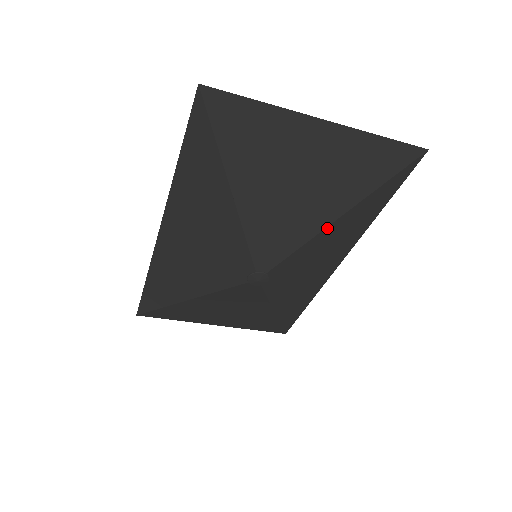
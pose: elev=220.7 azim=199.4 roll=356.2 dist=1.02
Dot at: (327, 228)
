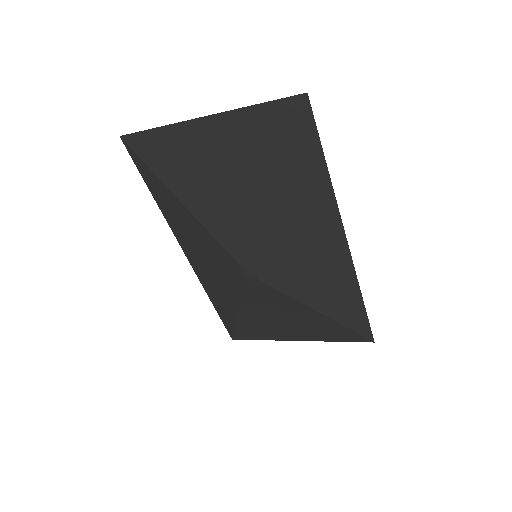
Dot at: (273, 207)
